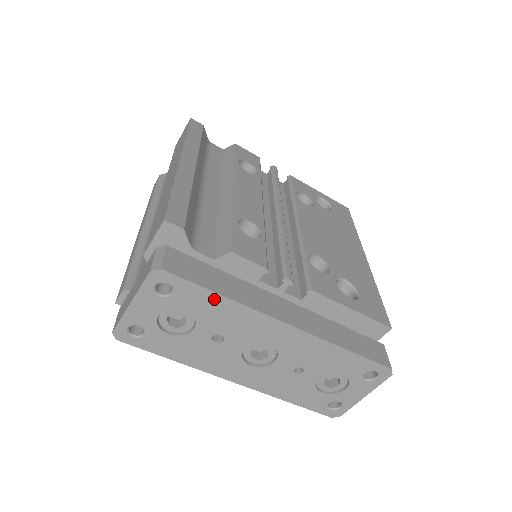
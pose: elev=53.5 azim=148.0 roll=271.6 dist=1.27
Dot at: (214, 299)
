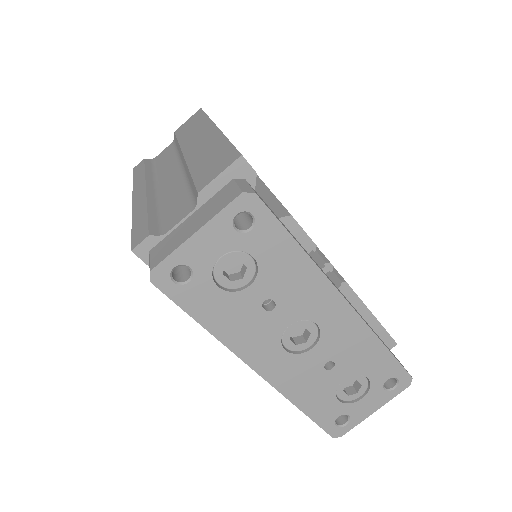
Dot at: (290, 249)
